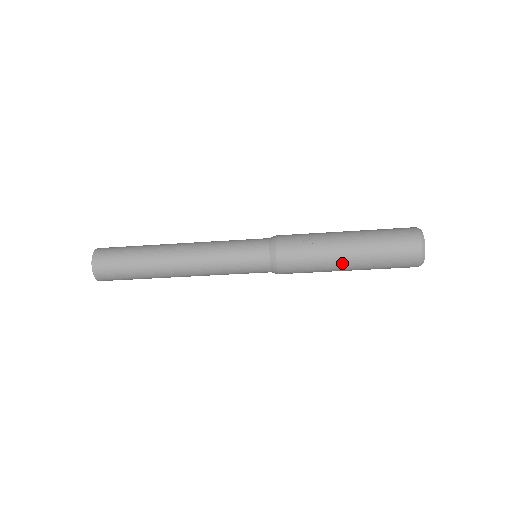
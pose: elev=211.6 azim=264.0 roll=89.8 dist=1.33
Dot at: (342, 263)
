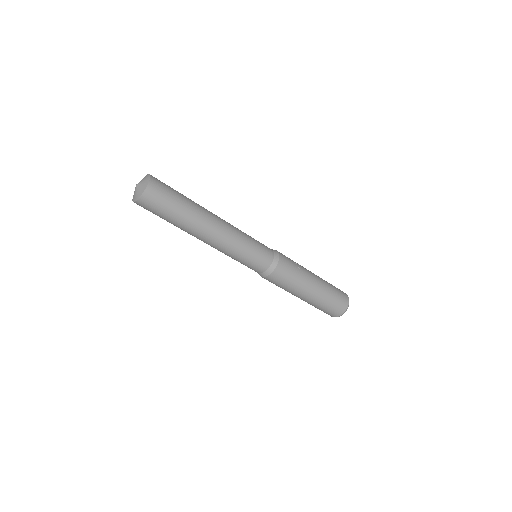
Dot at: (308, 290)
